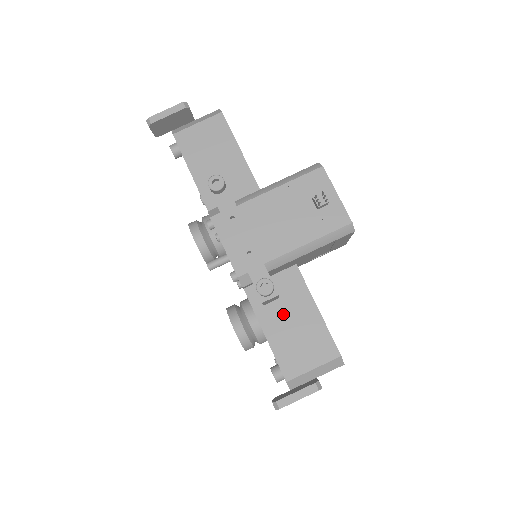
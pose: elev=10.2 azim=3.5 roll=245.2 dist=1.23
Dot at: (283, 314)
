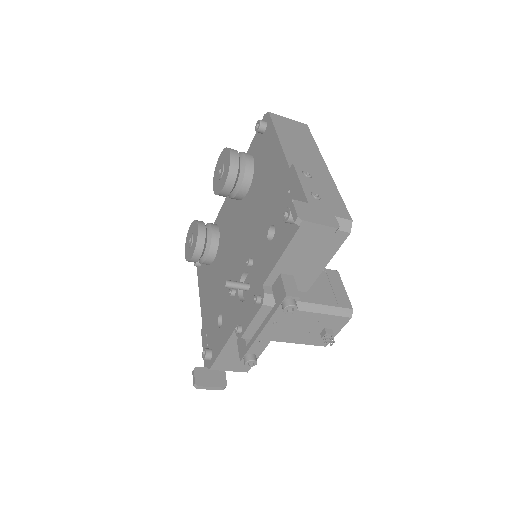
Dot at: occluded
